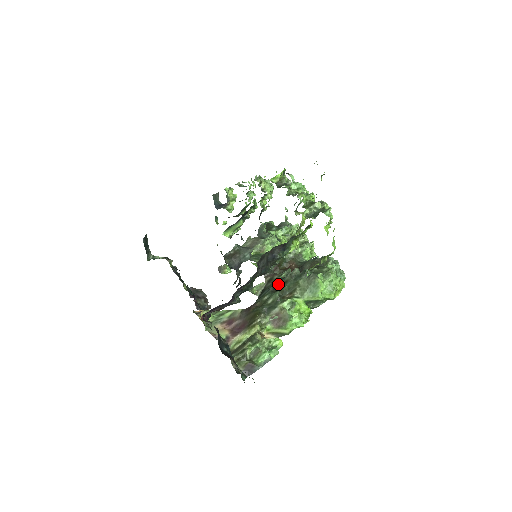
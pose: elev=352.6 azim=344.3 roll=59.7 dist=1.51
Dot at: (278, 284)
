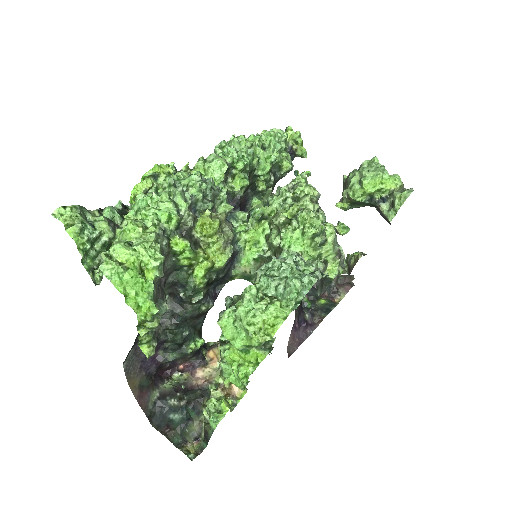
Dot at: occluded
